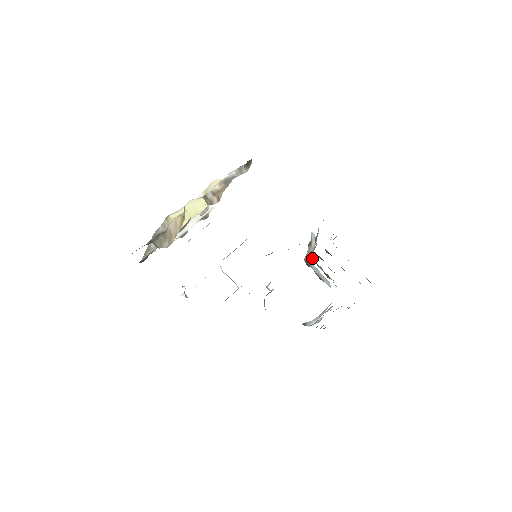
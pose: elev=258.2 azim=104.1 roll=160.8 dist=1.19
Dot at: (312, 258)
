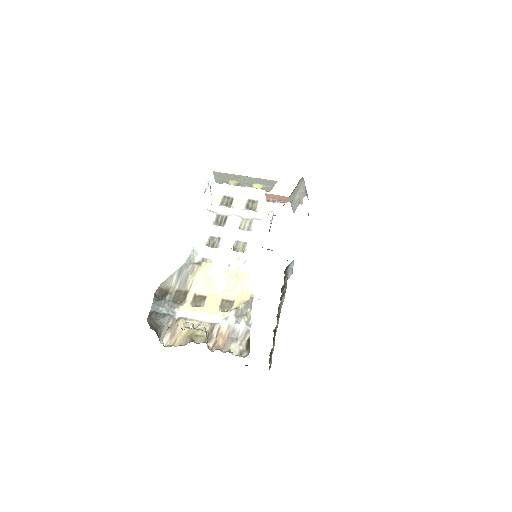
Dot at: (285, 283)
